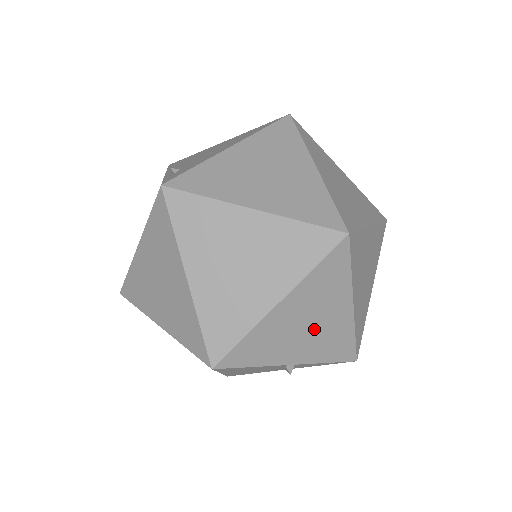
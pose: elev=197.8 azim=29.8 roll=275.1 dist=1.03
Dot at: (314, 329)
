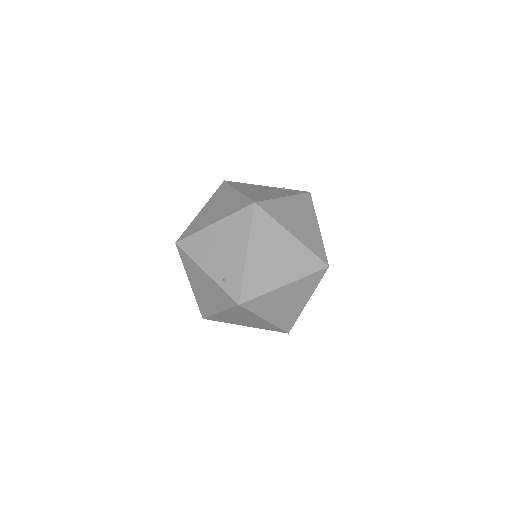
Dot at: occluded
